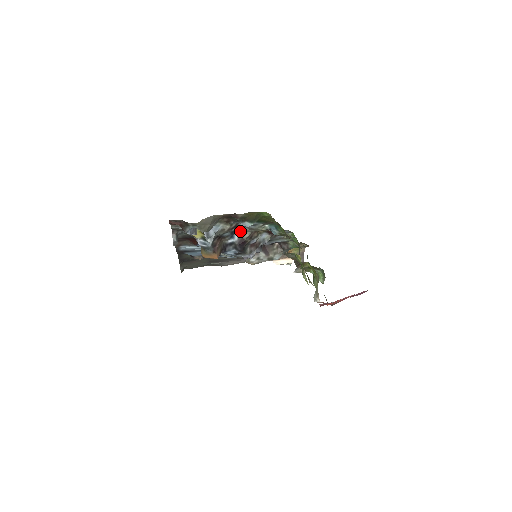
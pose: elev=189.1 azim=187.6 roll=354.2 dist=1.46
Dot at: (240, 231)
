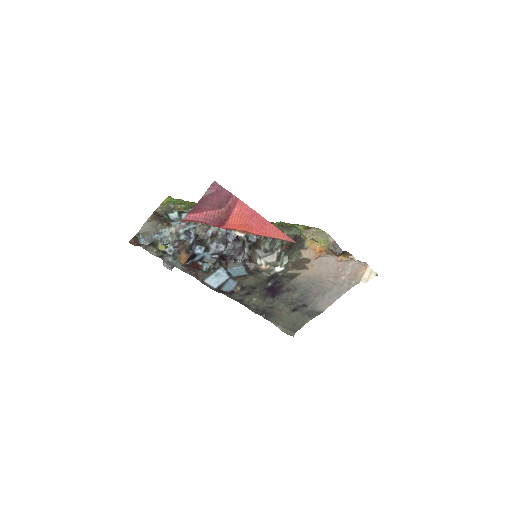
Dot at: (192, 230)
